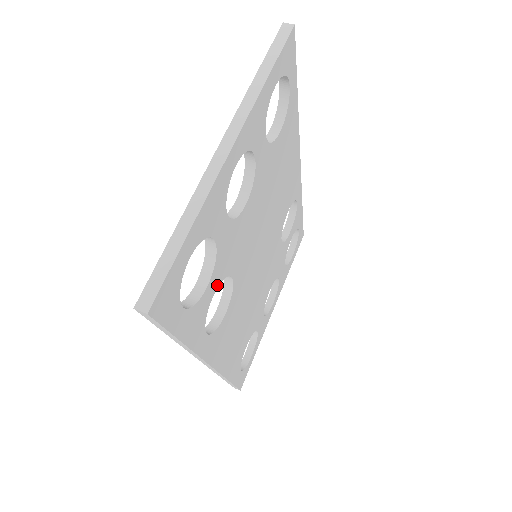
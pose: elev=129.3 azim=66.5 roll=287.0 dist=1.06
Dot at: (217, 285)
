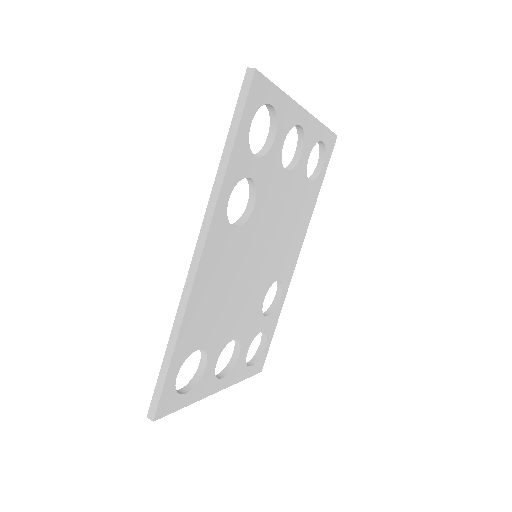
Dot at: (254, 177)
